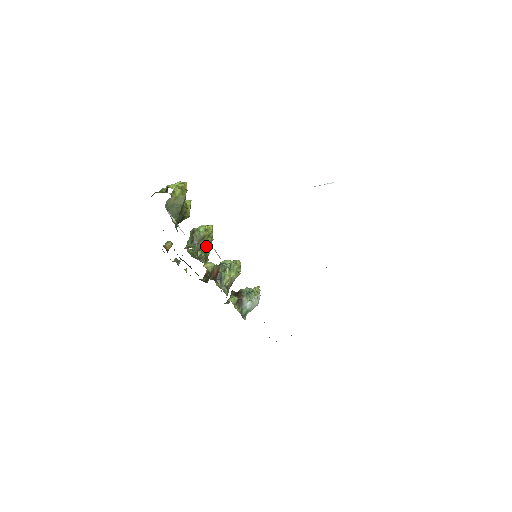
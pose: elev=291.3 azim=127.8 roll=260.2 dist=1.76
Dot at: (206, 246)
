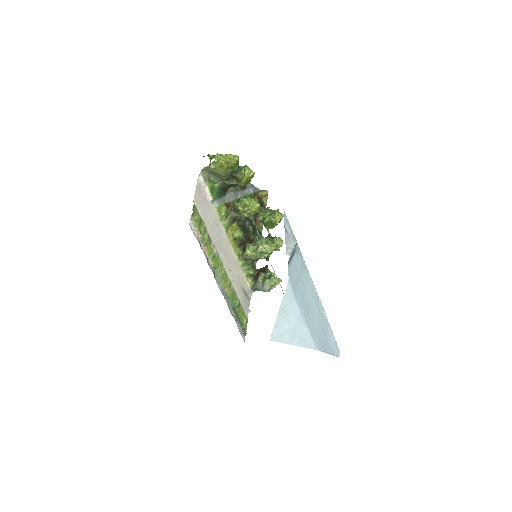
Dot at: (279, 215)
